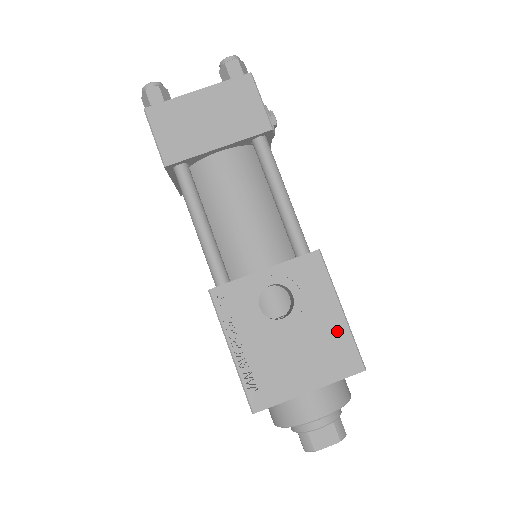
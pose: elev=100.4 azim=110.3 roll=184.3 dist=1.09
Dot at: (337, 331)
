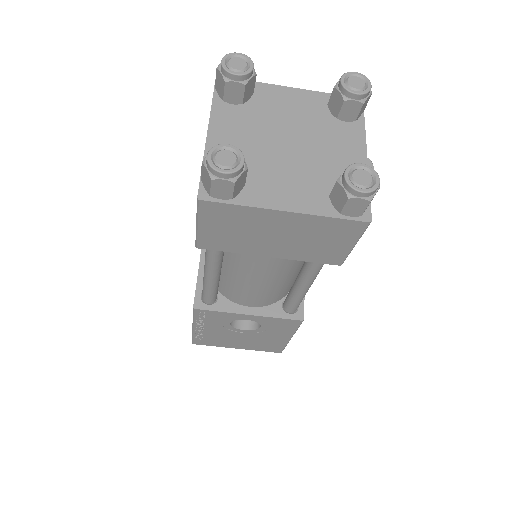
Dot at: (278, 342)
